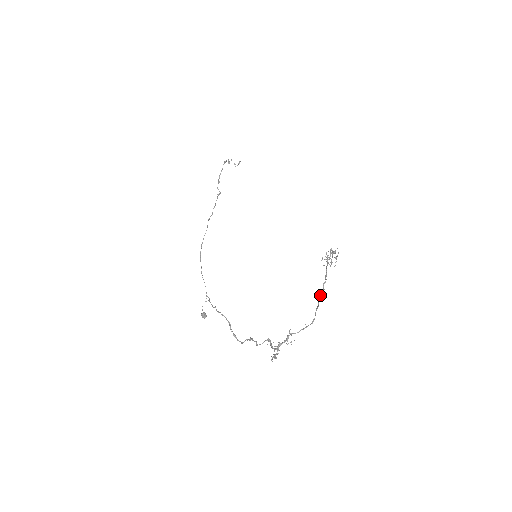
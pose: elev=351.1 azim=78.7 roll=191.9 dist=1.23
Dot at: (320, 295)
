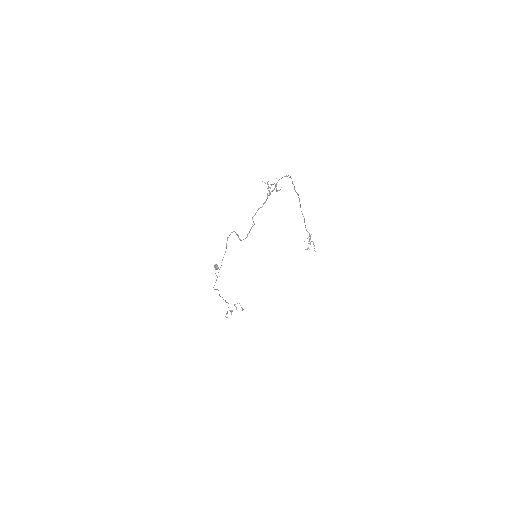
Dot at: (295, 191)
